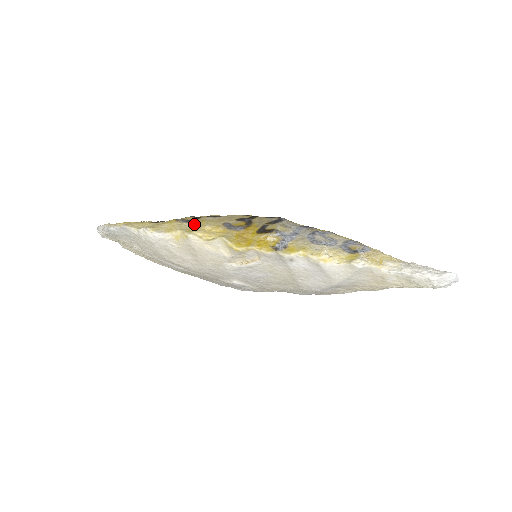
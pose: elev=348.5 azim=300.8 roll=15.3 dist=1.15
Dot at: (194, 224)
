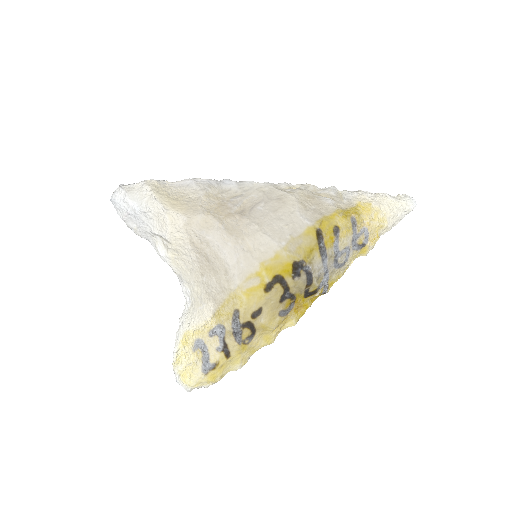
Dot at: (261, 334)
